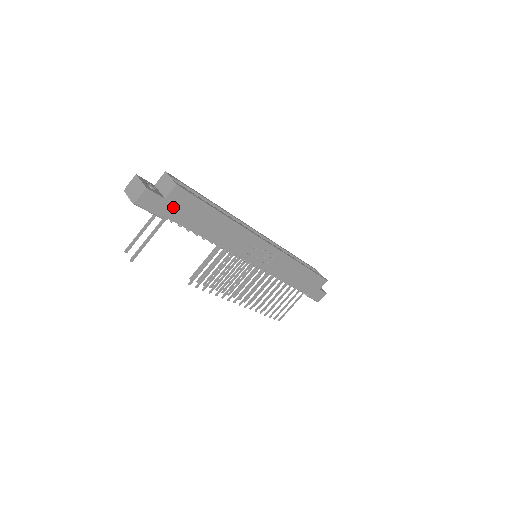
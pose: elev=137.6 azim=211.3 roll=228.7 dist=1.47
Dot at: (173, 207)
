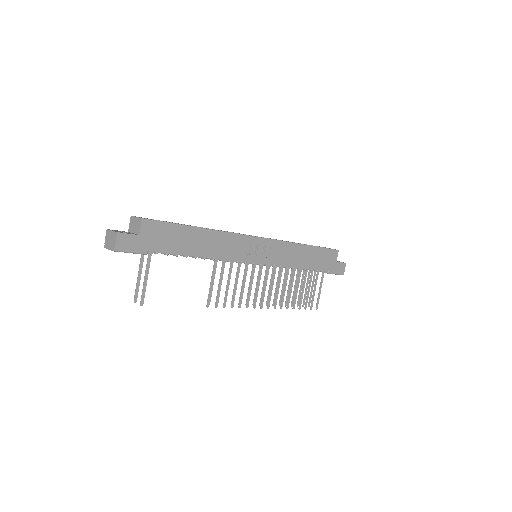
Dot at: (150, 240)
